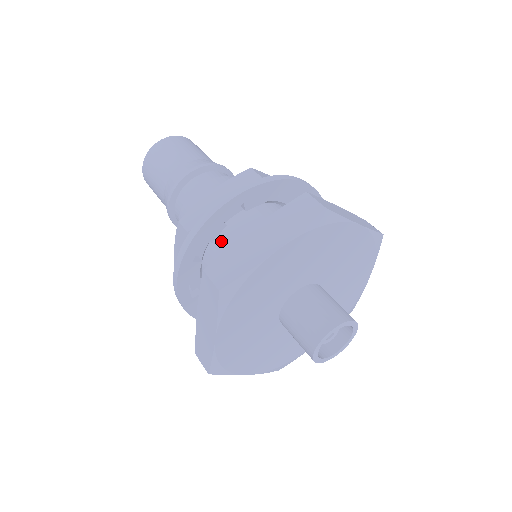
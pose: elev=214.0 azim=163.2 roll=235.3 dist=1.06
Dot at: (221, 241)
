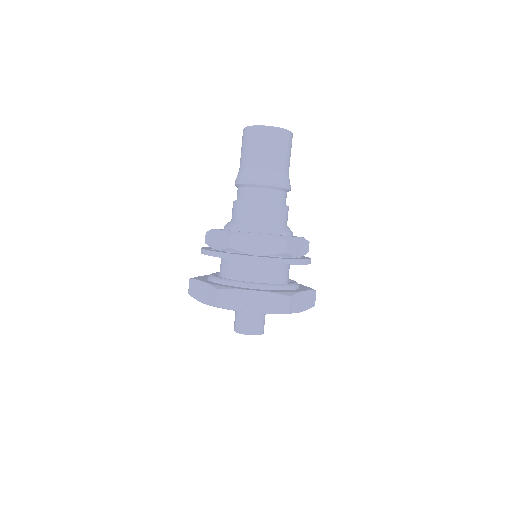
Dot at: occluded
